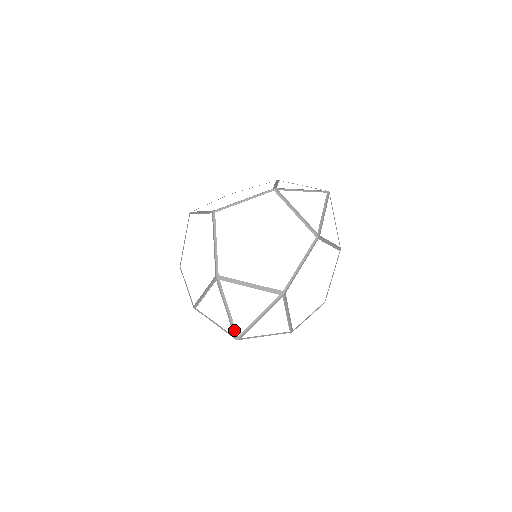
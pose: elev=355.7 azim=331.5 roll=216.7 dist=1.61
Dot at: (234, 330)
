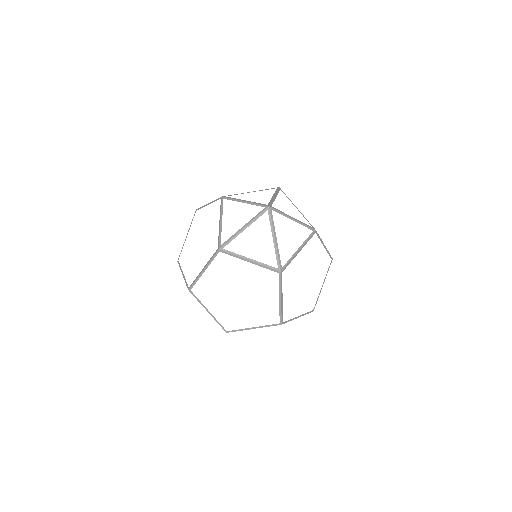
Dot at: (271, 203)
